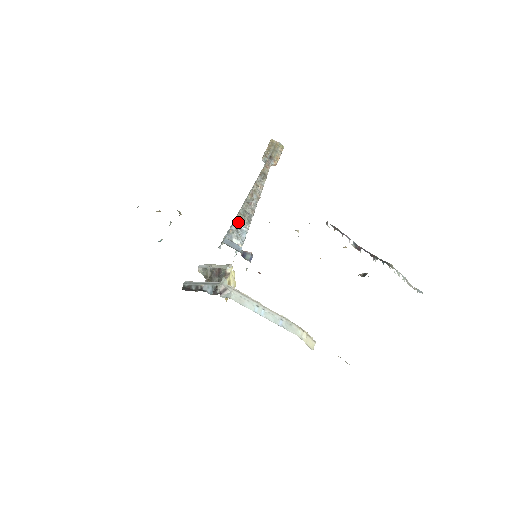
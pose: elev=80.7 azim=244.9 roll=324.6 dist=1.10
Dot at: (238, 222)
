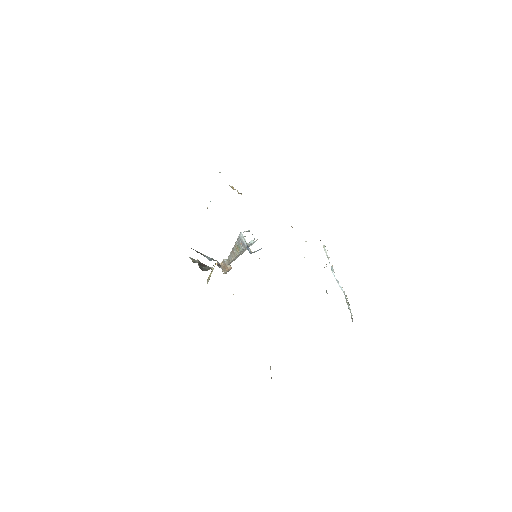
Dot at: occluded
